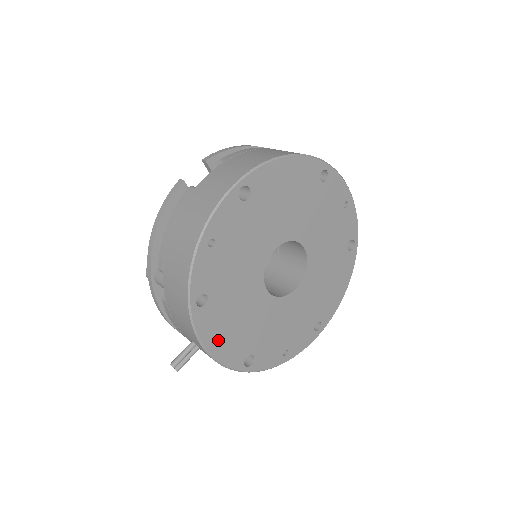
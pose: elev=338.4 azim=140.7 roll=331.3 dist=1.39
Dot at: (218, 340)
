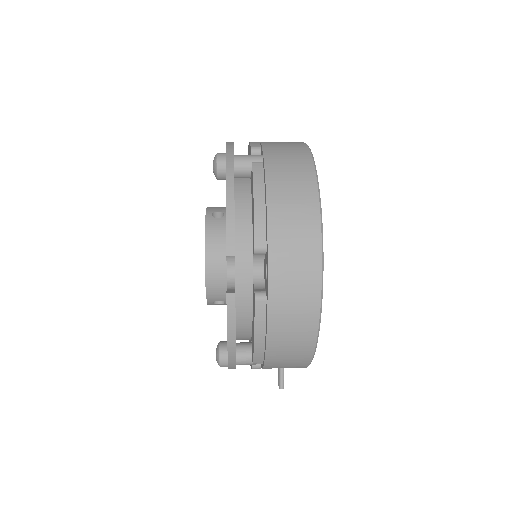
Dot at: occluded
